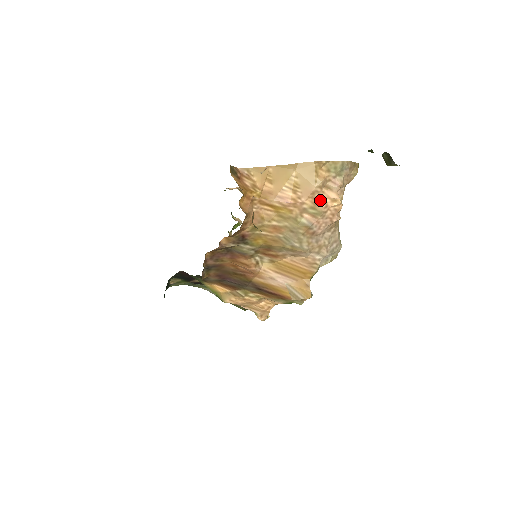
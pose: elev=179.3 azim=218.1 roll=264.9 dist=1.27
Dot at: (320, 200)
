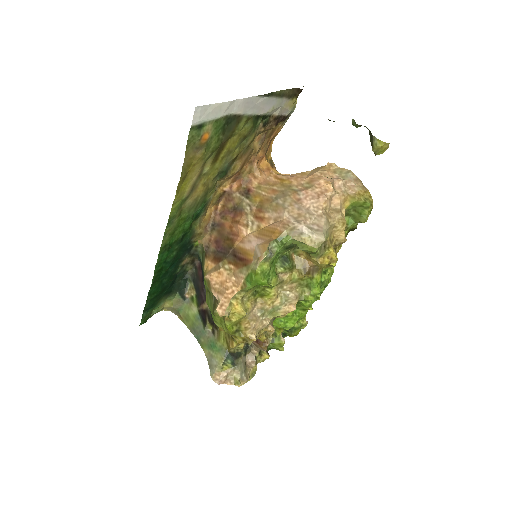
Dot at: (316, 180)
